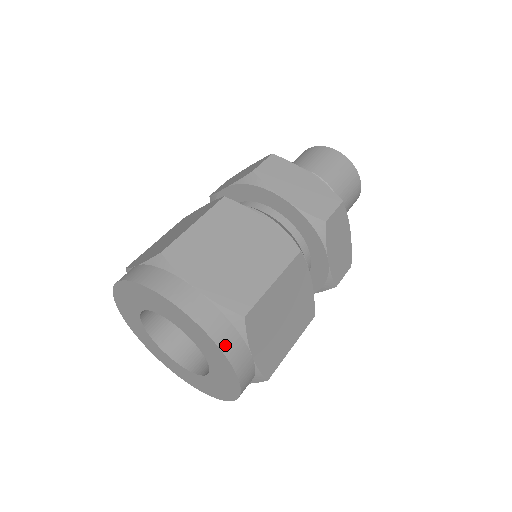
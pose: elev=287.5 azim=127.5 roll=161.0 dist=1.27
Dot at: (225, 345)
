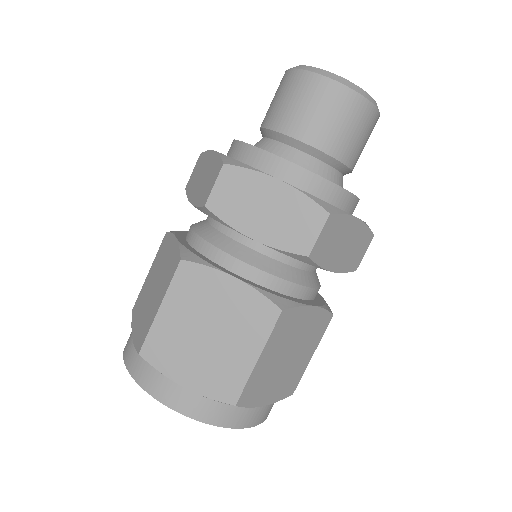
Dot at: (228, 422)
